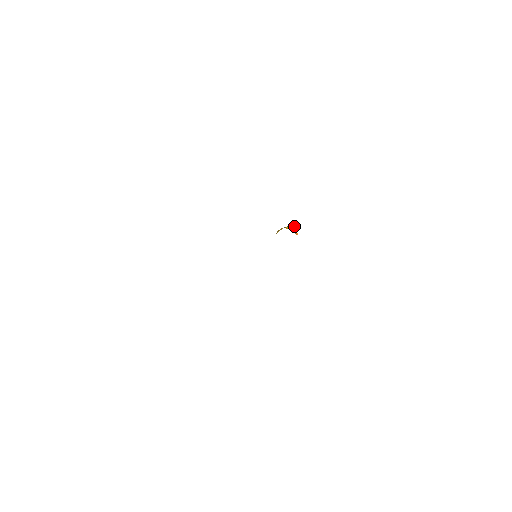
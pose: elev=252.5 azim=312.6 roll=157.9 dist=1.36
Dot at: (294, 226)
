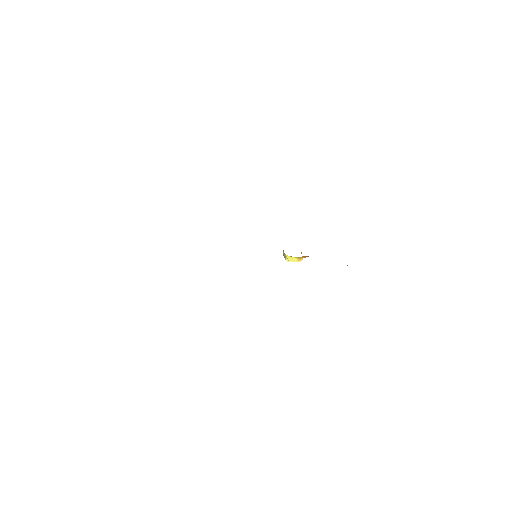
Dot at: occluded
